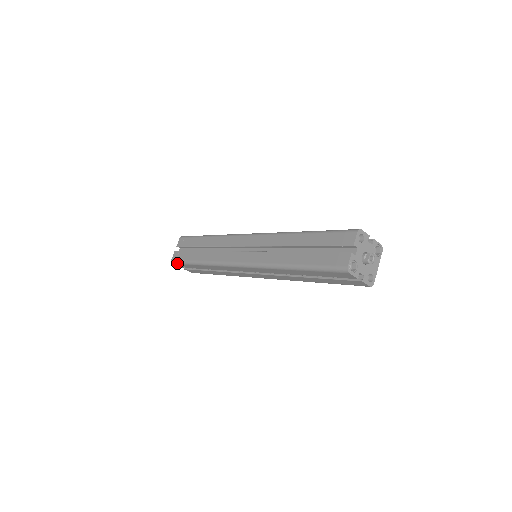
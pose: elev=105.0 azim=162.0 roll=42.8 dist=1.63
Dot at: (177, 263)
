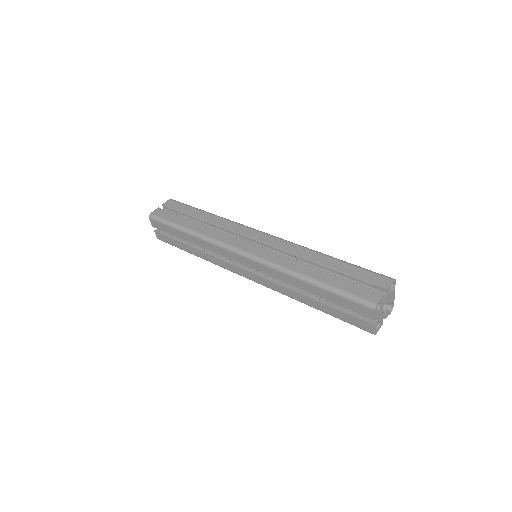
Dot at: occluded
